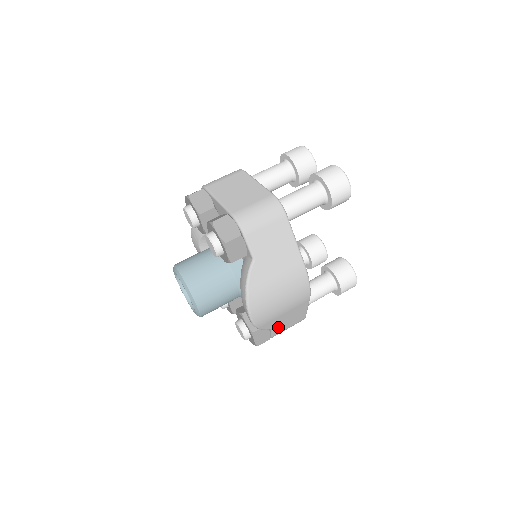
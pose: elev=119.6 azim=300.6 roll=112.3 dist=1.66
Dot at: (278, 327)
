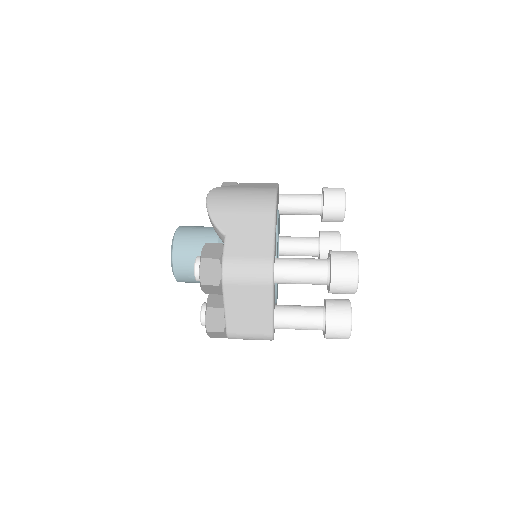
Dot at: (233, 239)
